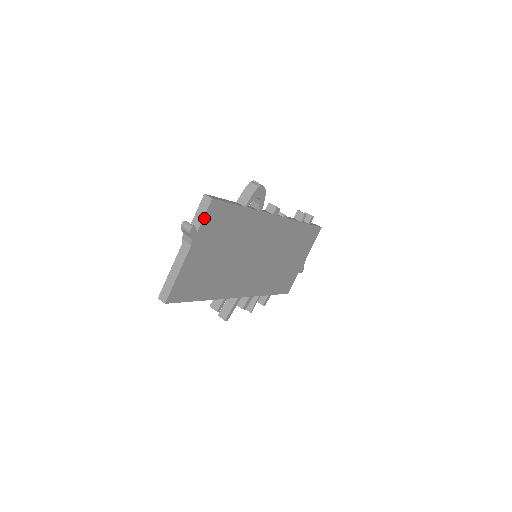
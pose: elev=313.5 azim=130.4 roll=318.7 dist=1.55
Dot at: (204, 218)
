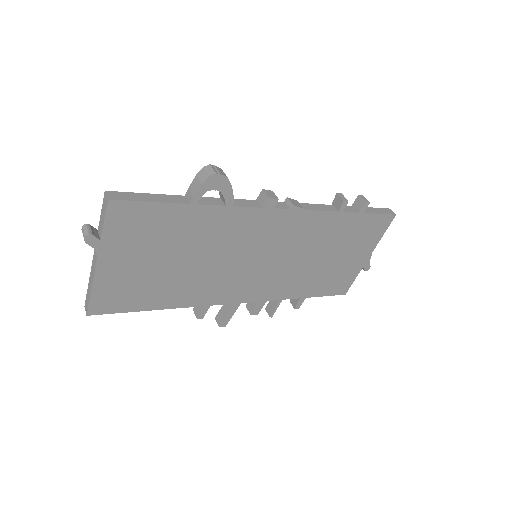
Dot at: (105, 224)
